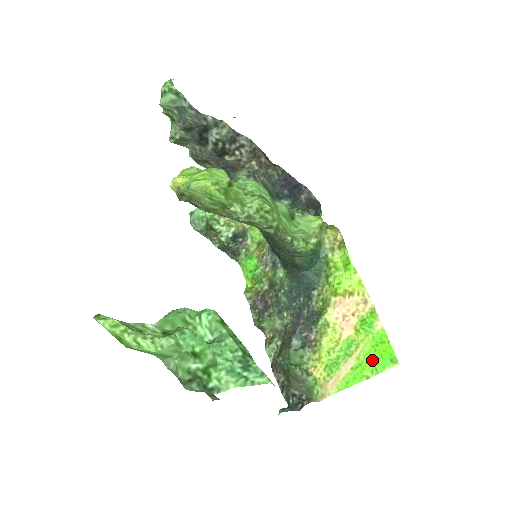
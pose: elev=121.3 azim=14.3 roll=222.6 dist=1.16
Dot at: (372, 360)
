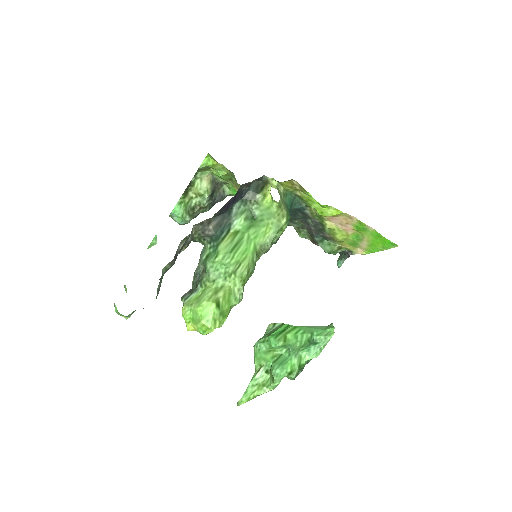
Dot at: (379, 243)
